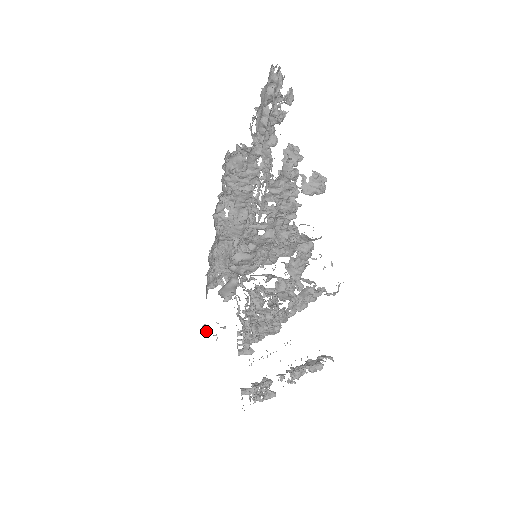
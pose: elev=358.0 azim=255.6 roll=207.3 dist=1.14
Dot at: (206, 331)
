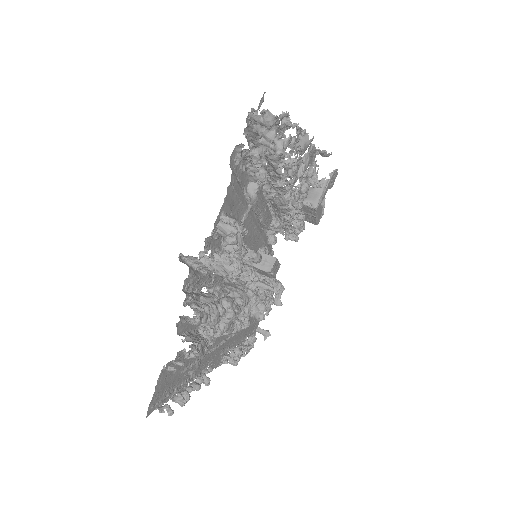
Dot at: occluded
